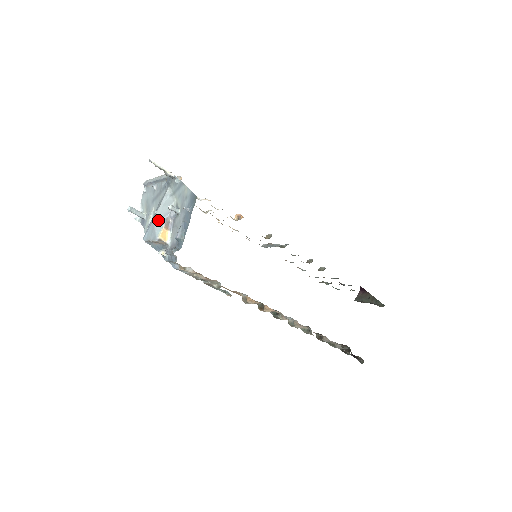
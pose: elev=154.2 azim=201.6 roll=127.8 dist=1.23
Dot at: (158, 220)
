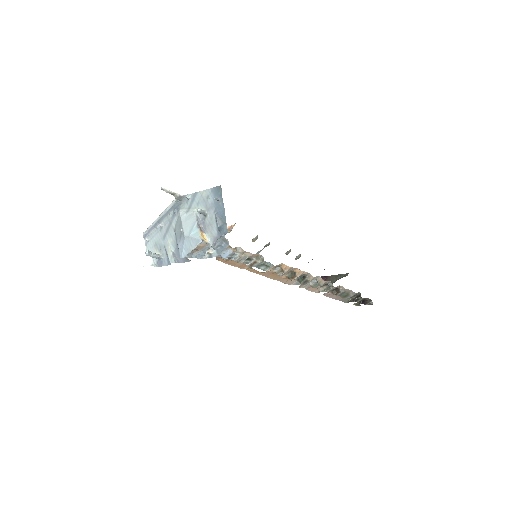
Dot at: (190, 231)
